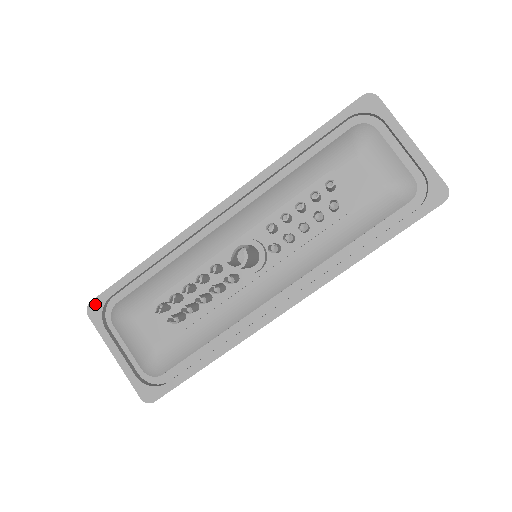
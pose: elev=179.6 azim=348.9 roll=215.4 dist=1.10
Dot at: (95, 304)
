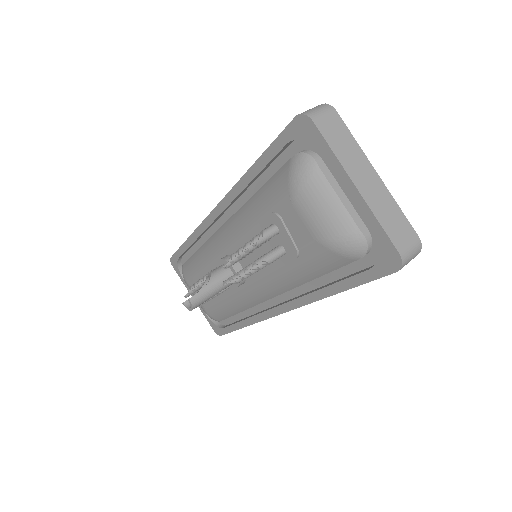
Dot at: (173, 260)
